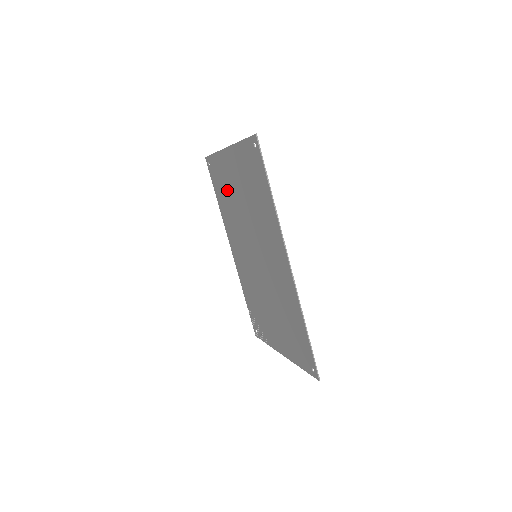
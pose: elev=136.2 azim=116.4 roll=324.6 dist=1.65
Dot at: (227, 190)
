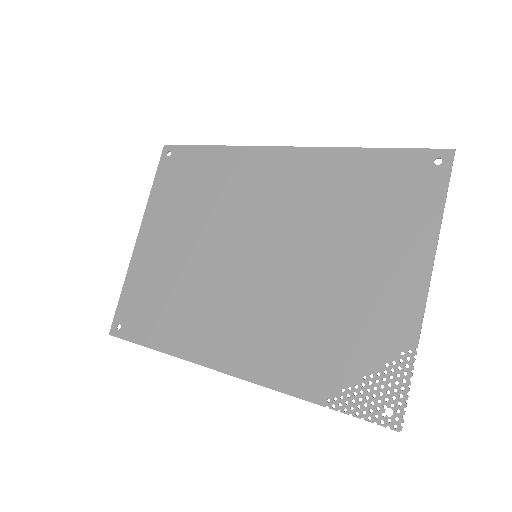
Dot at: (164, 284)
